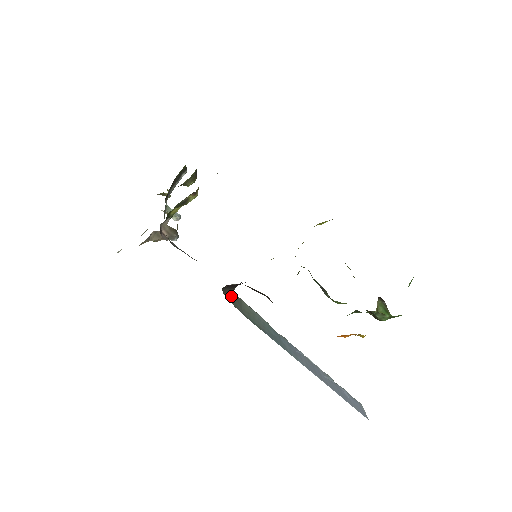
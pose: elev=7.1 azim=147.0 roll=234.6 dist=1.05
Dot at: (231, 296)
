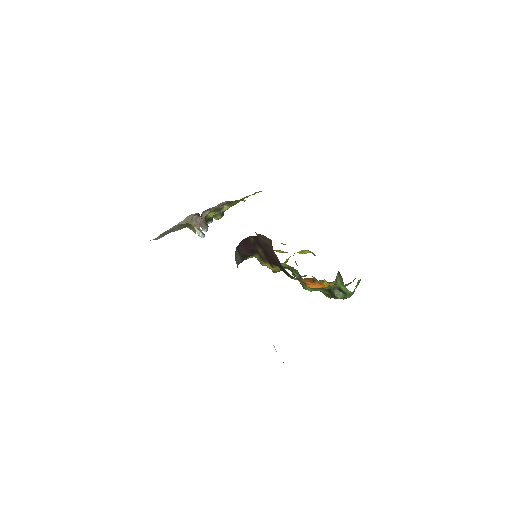
Dot at: (237, 264)
